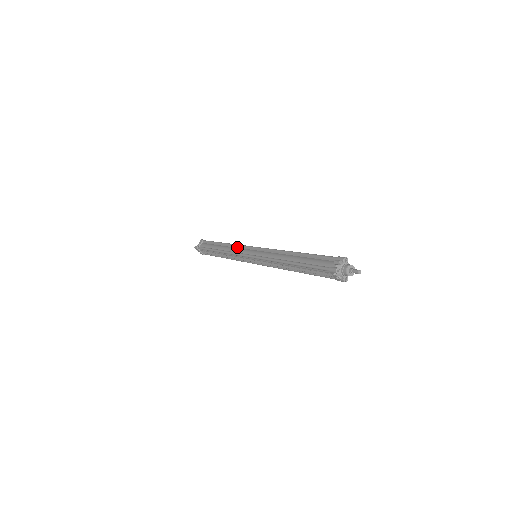
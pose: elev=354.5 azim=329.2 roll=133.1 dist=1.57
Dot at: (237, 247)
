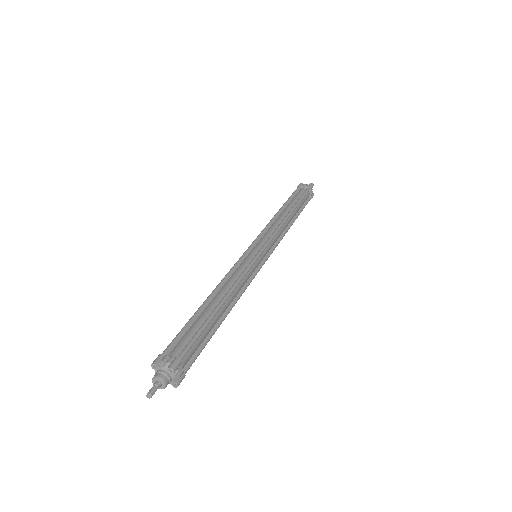
Dot at: (276, 228)
